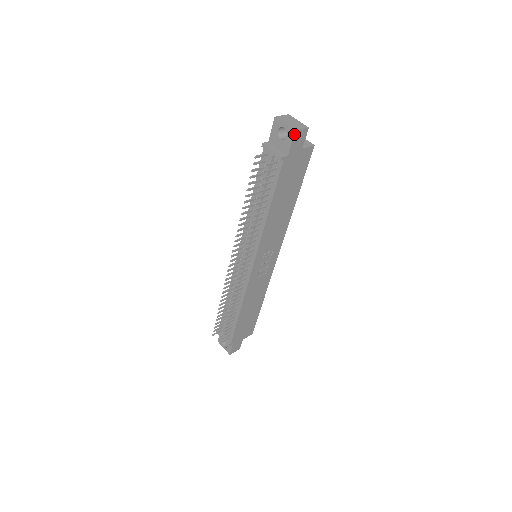
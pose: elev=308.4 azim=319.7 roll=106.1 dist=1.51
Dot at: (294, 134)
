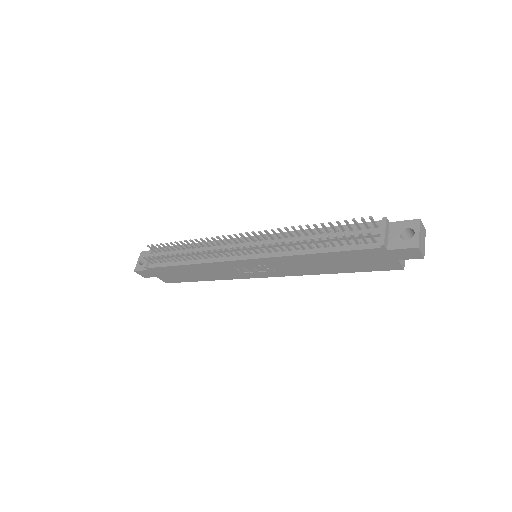
Dot at: (414, 248)
